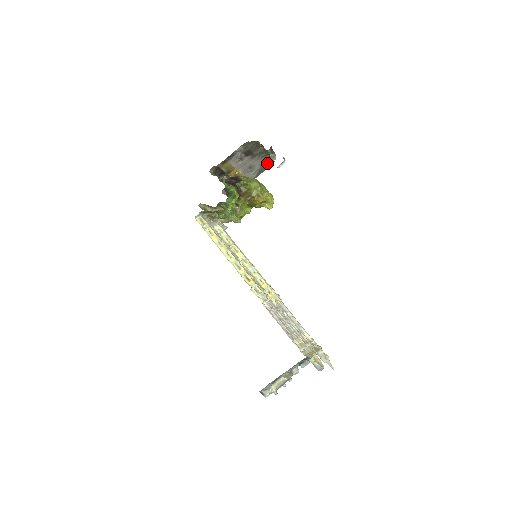
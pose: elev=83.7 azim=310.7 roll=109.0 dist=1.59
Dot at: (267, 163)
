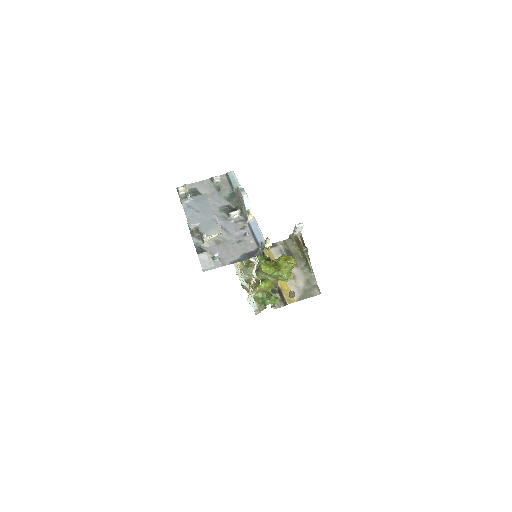
Dot at: (312, 288)
